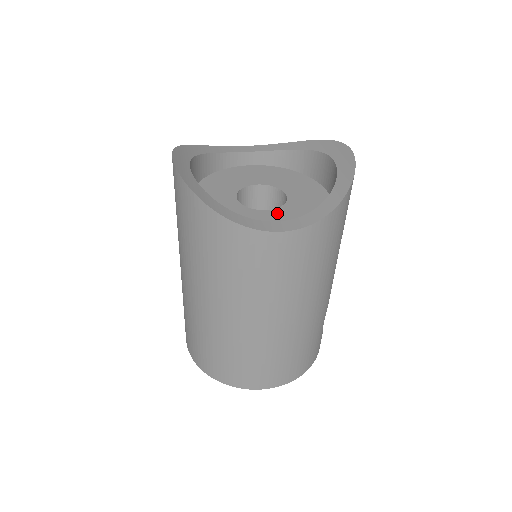
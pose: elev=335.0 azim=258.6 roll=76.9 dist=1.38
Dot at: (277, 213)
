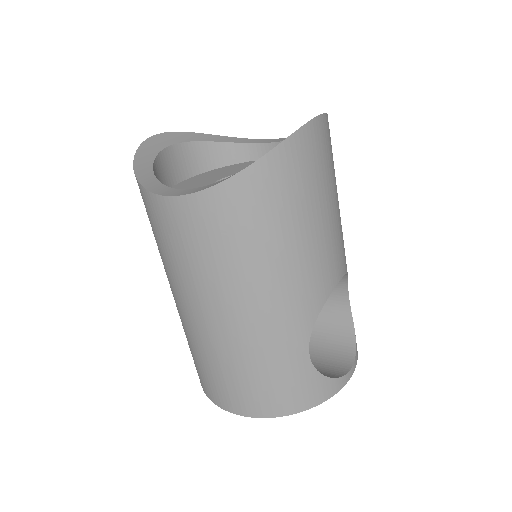
Dot at: occluded
